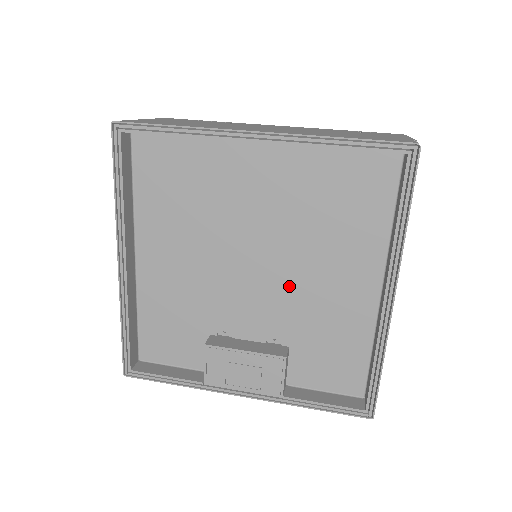
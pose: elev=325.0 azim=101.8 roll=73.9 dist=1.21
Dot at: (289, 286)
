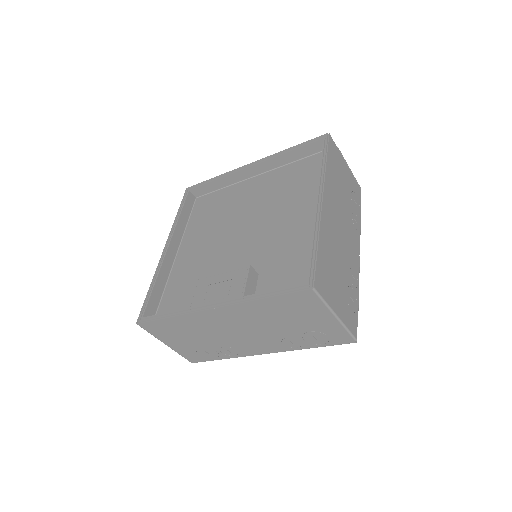
Dot at: (263, 235)
